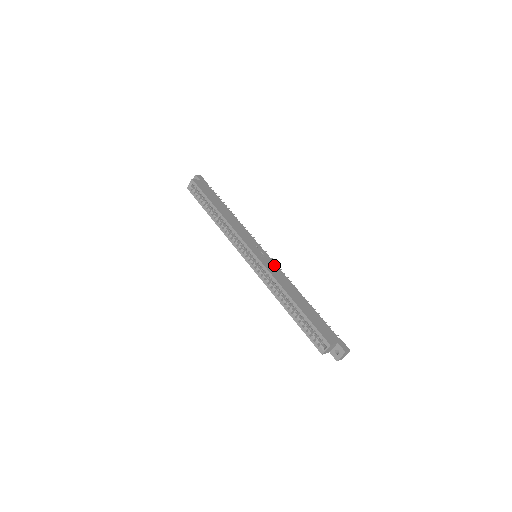
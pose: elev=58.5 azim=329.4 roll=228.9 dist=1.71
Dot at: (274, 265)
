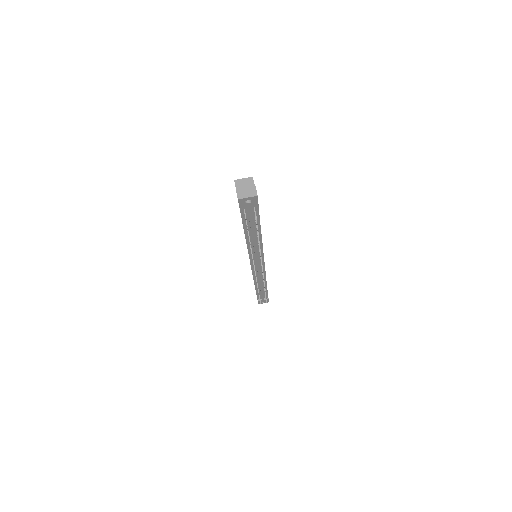
Dot at: occluded
